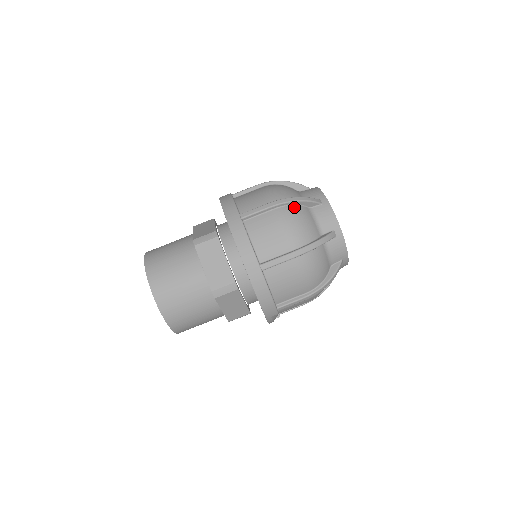
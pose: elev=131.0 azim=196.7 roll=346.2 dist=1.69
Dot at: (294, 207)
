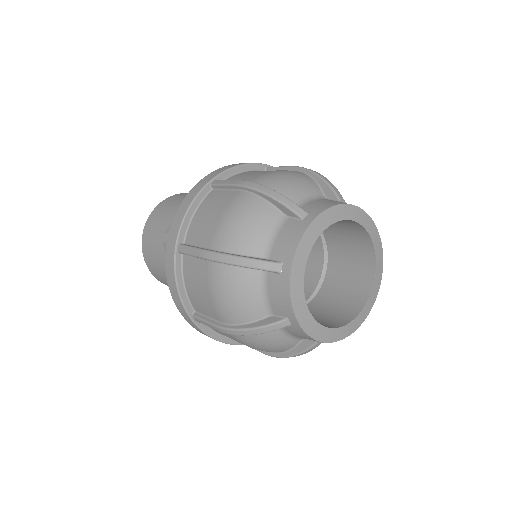
Dot at: (230, 269)
